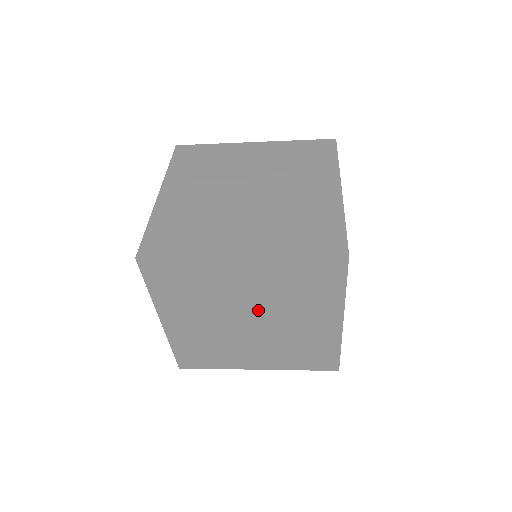
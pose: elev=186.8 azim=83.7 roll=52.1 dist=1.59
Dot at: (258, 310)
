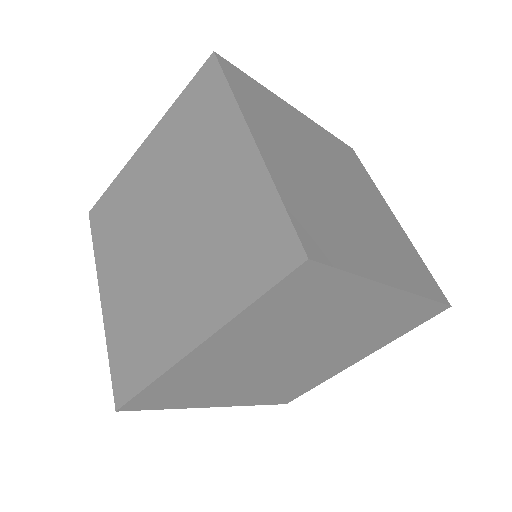
Dot at: (168, 201)
